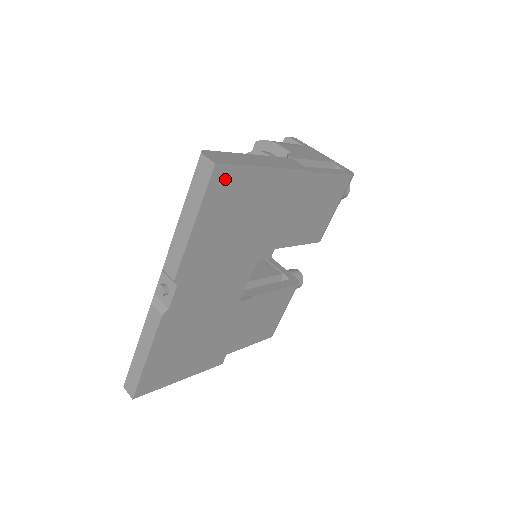
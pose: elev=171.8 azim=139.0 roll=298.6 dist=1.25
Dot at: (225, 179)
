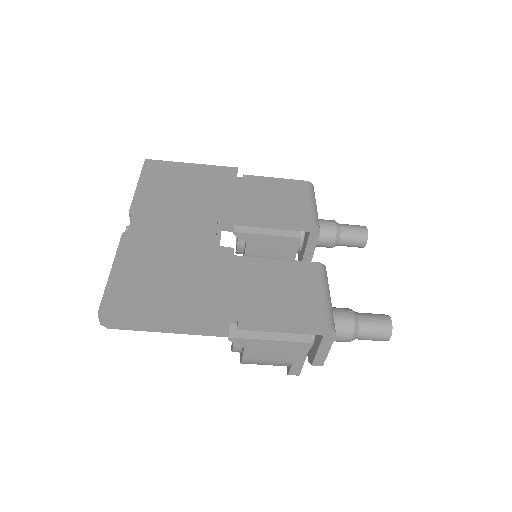
Dot at: (156, 166)
